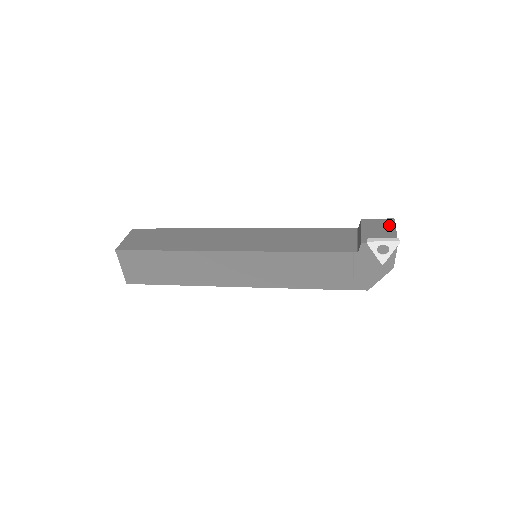
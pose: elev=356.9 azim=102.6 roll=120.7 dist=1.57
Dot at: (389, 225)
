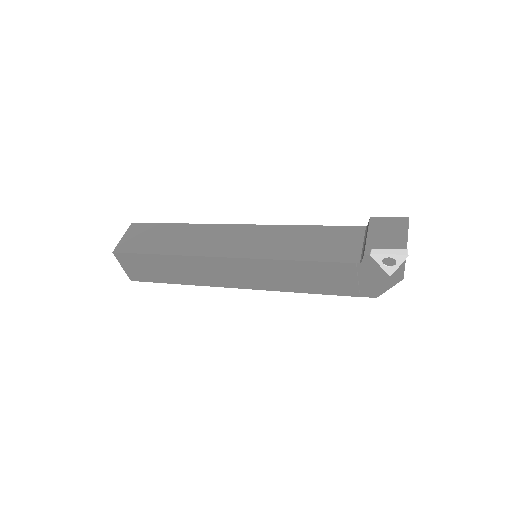
Dot at: (400, 228)
